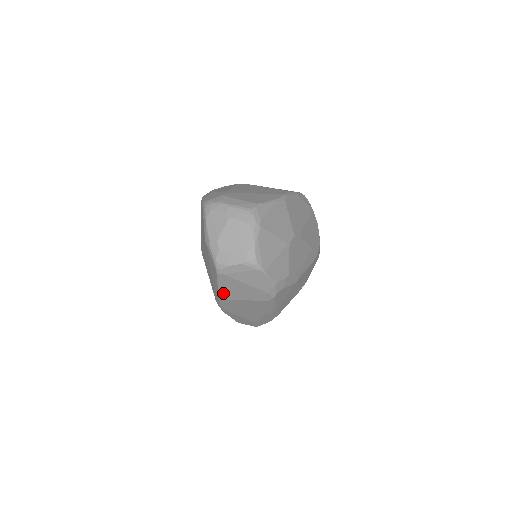
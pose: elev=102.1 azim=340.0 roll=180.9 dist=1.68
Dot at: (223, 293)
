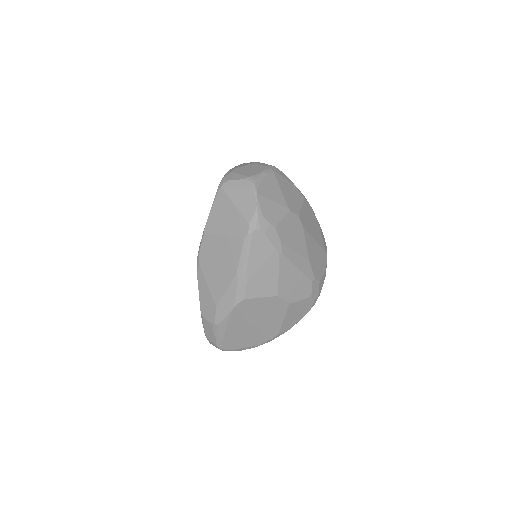
Dot at: (211, 222)
